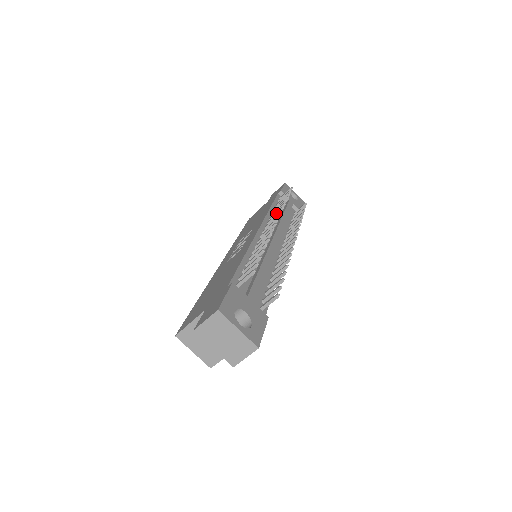
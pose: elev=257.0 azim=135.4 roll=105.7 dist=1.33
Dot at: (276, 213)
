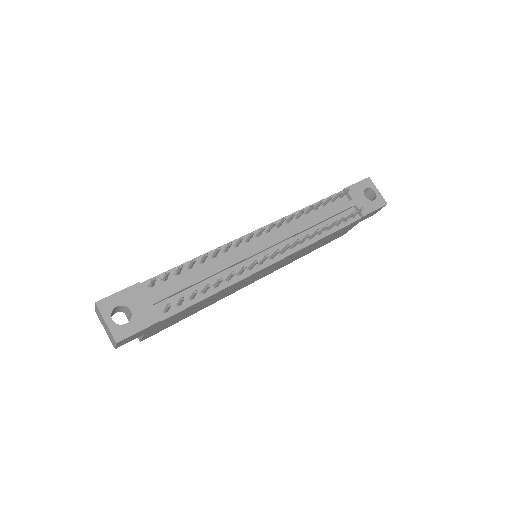
Dot at: (290, 217)
